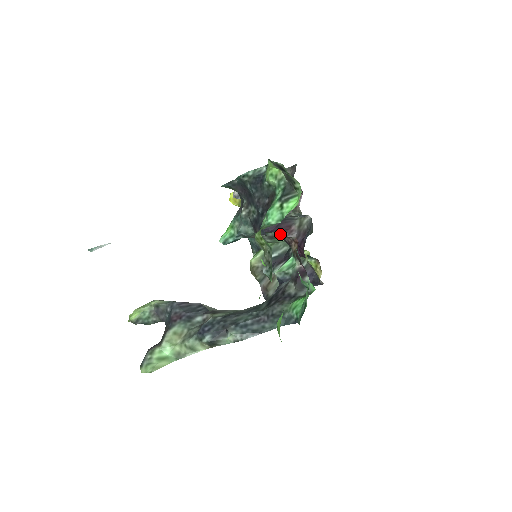
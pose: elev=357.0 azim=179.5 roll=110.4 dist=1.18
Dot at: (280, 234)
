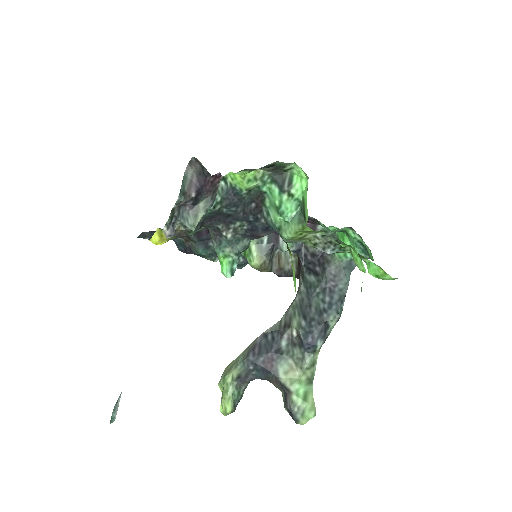
Dot at: occluded
